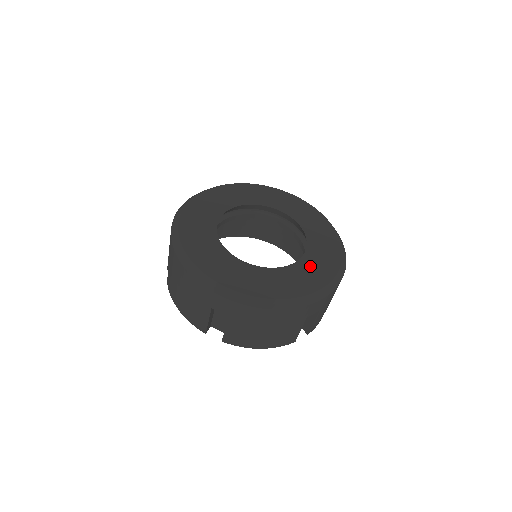
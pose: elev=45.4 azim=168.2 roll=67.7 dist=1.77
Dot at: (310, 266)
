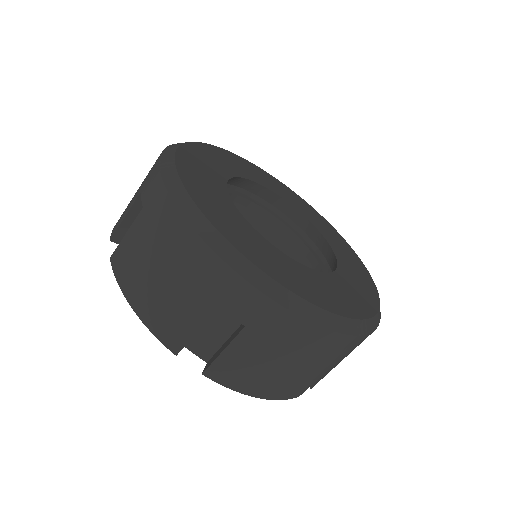
Dot at: (350, 283)
